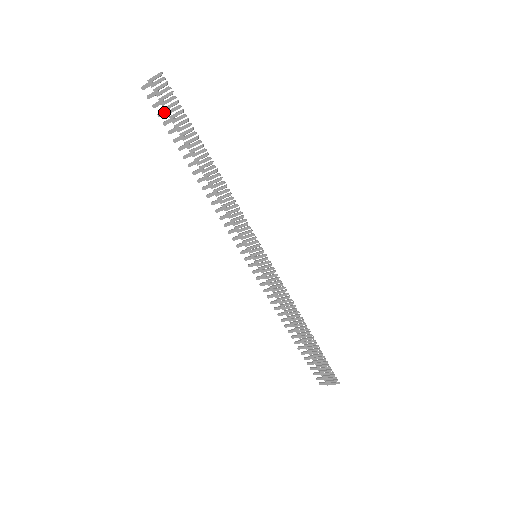
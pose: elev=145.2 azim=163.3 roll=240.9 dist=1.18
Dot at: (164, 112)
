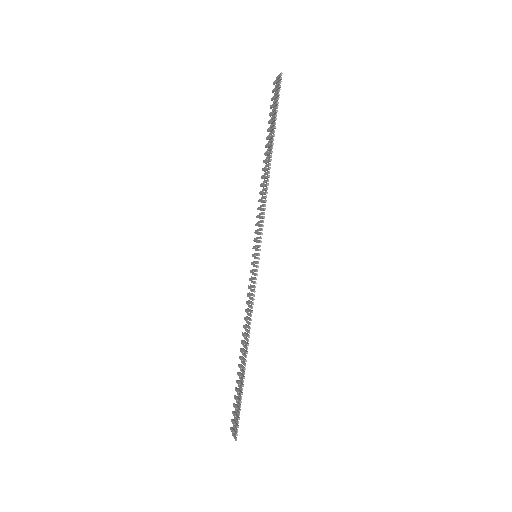
Dot at: (272, 105)
